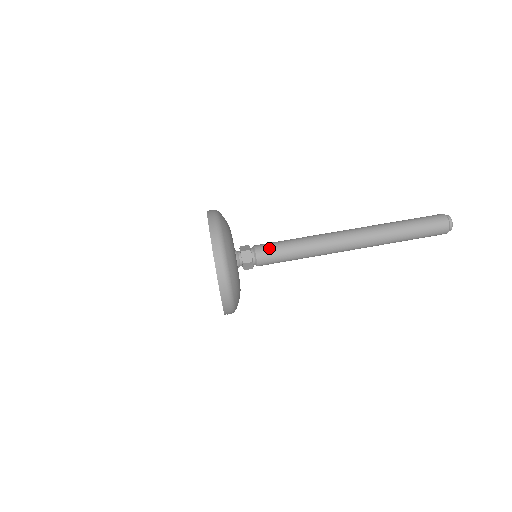
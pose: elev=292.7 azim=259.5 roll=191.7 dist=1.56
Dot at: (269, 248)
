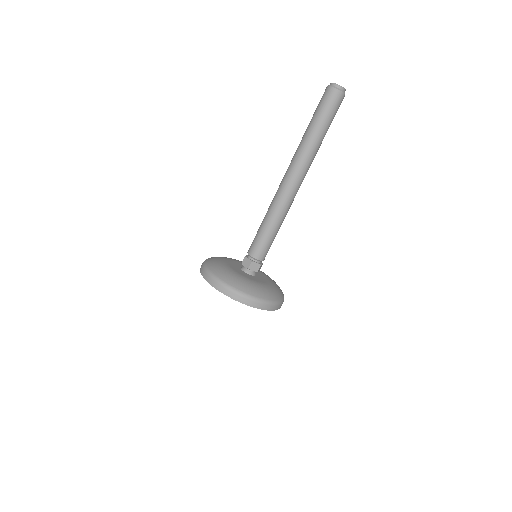
Dot at: (259, 247)
